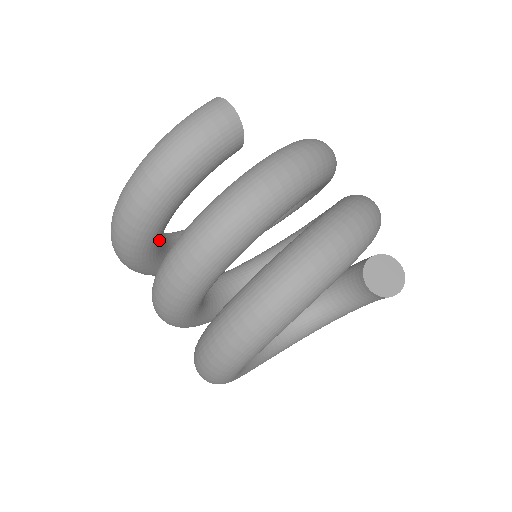
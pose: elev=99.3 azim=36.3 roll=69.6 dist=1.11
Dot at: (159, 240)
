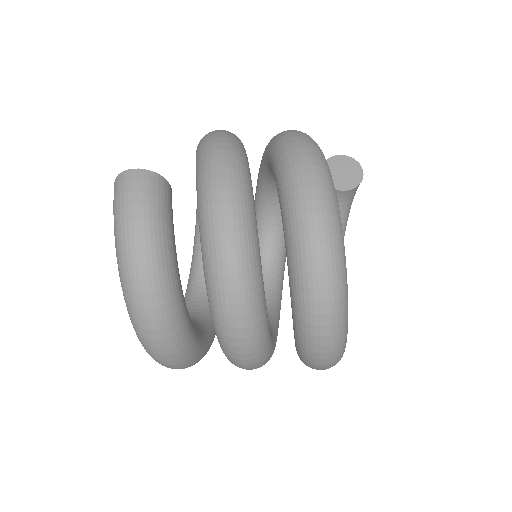
Dot at: (190, 319)
